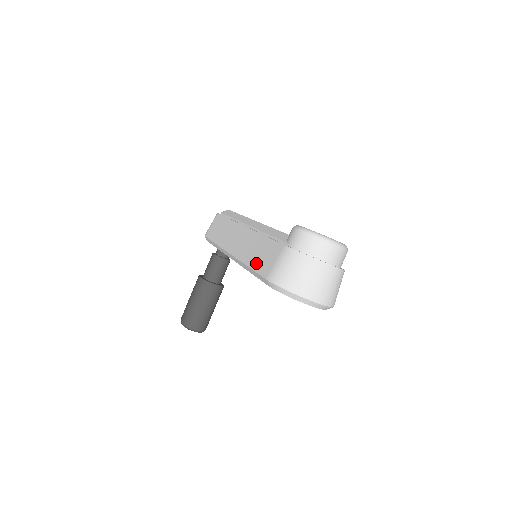
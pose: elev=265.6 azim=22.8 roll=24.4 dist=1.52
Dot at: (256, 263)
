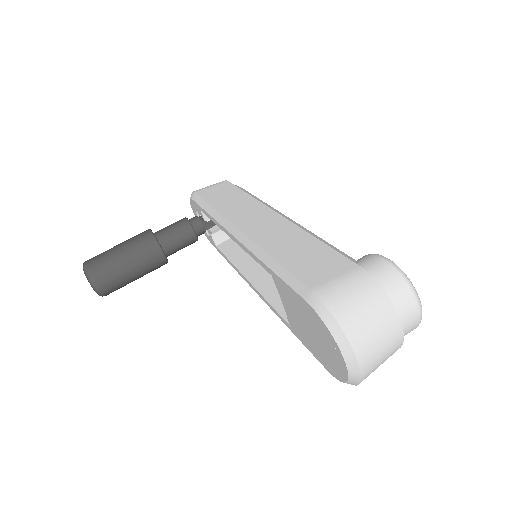
Dot at: (293, 261)
